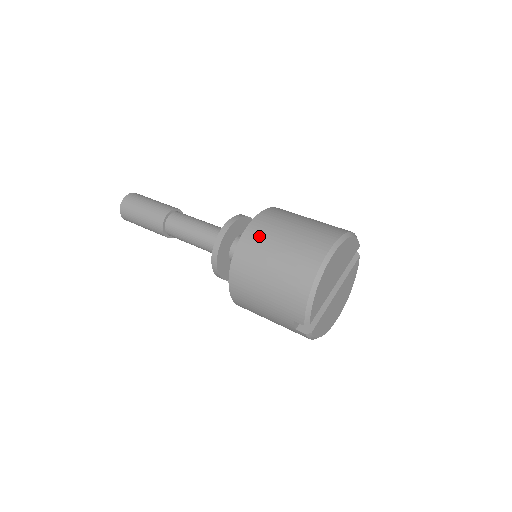
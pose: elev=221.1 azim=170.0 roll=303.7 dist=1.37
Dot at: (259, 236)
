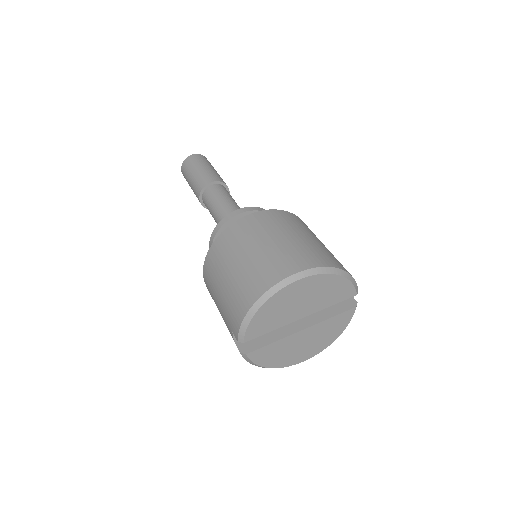
Dot at: (246, 230)
